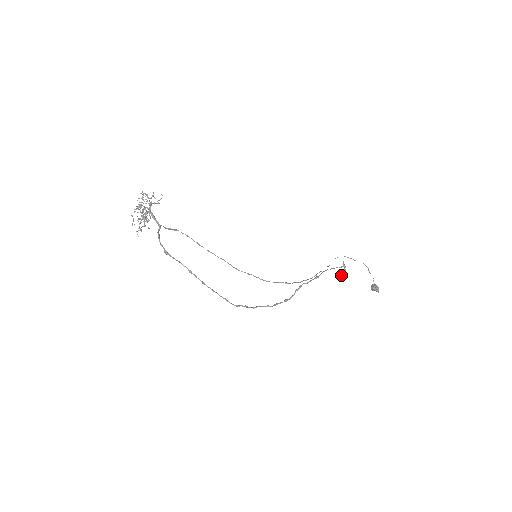
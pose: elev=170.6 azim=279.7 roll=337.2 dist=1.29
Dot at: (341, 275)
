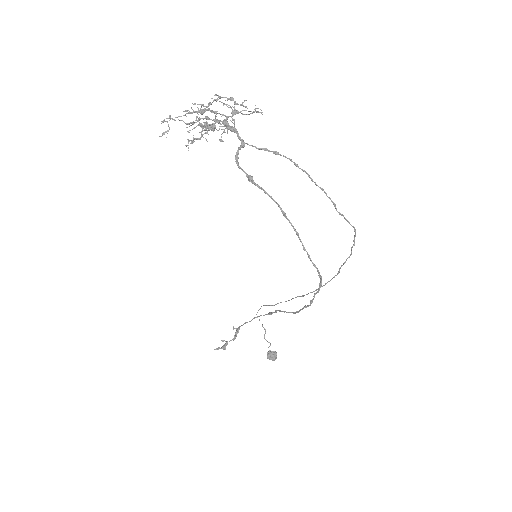
Dot at: (224, 346)
